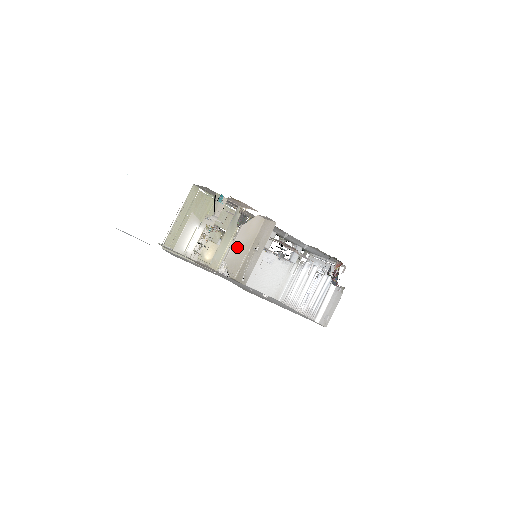
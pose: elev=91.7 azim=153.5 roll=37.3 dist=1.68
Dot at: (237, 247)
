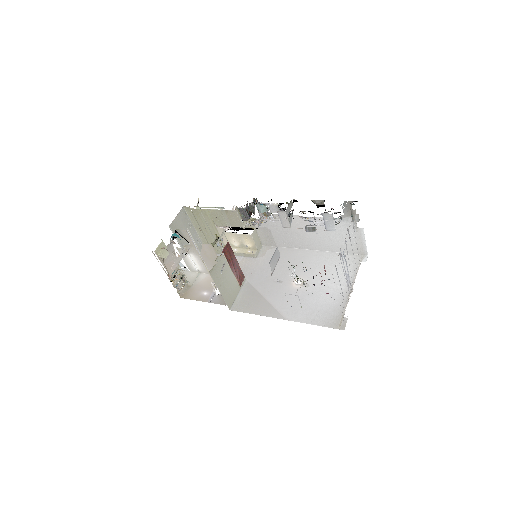
Dot at: occluded
